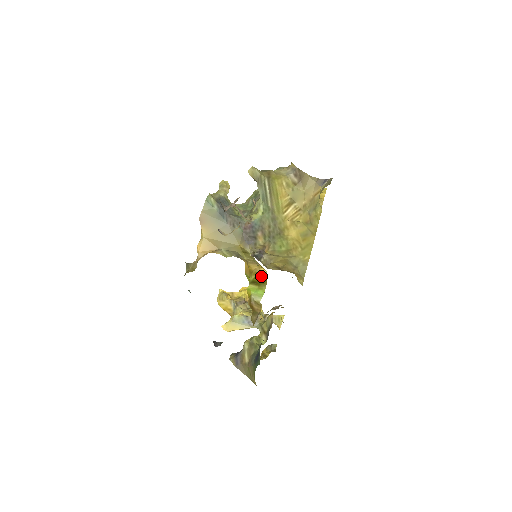
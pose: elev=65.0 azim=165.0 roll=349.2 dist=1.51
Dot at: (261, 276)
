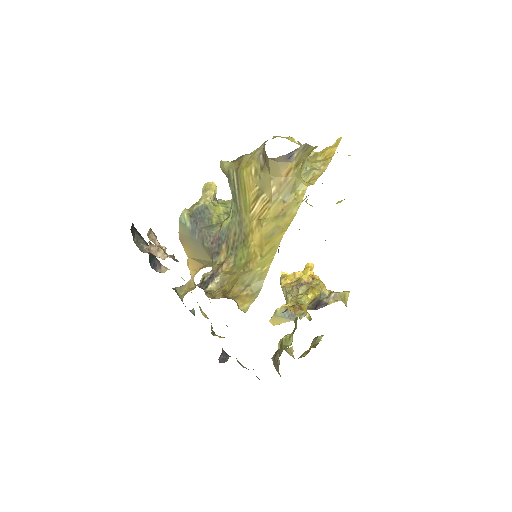
Dot at: occluded
